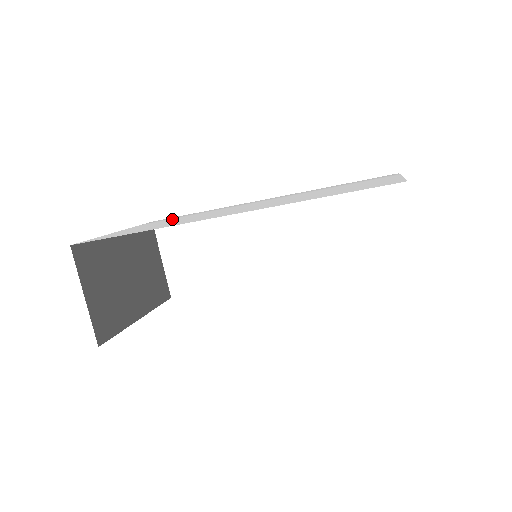
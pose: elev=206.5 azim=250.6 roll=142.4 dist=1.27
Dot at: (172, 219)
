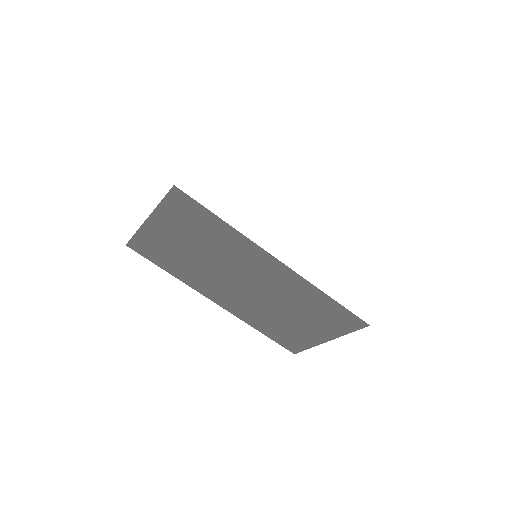
Dot at: occluded
